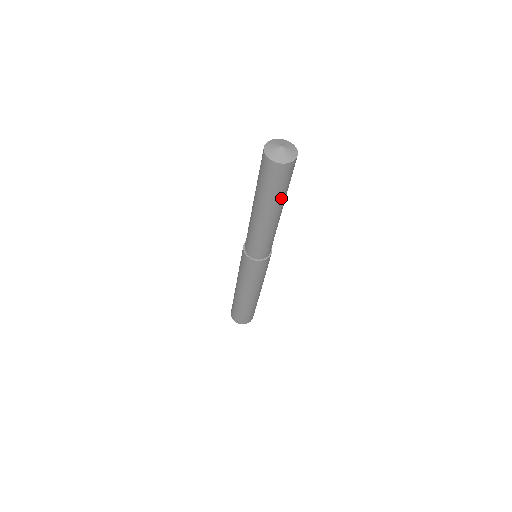
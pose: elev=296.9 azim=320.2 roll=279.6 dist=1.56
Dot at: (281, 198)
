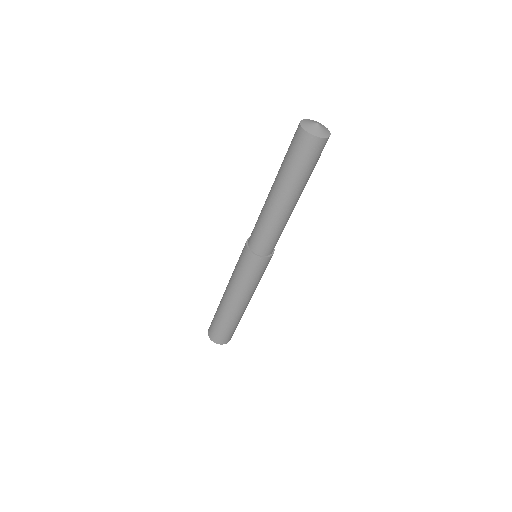
Dot at: (297, 180)
